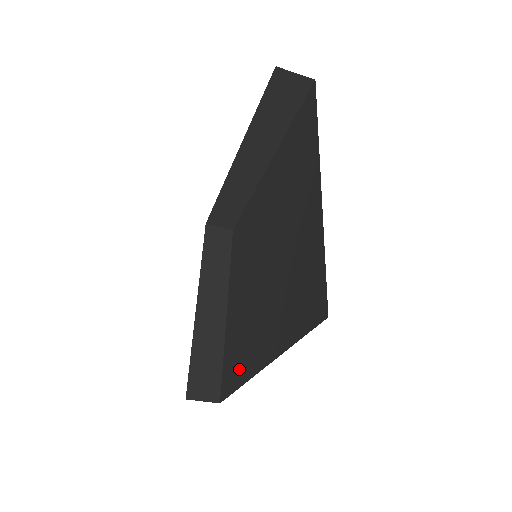
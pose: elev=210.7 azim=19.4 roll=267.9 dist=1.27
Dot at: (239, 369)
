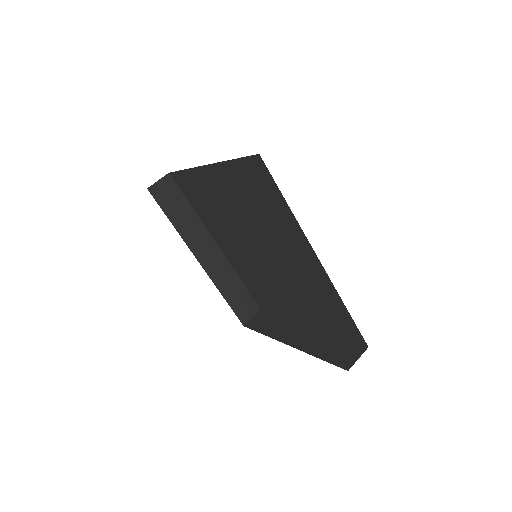
Dot at: (332, 301)
